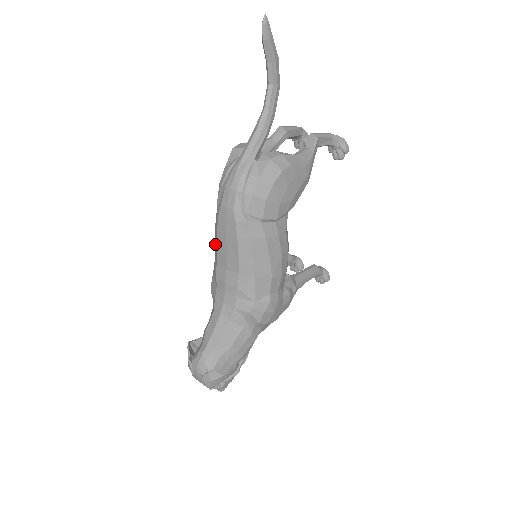
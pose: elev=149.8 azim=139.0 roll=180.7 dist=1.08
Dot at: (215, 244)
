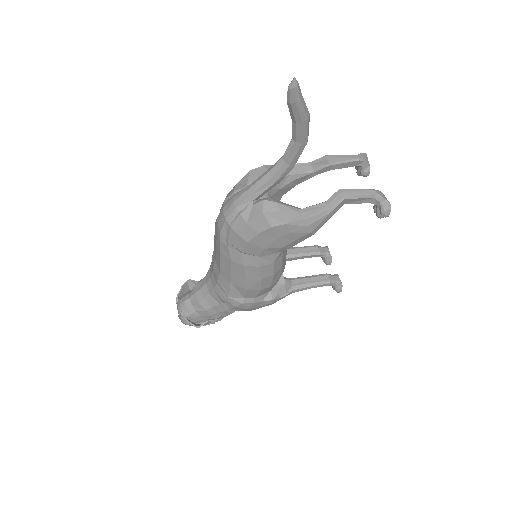
Dot at: occluded
